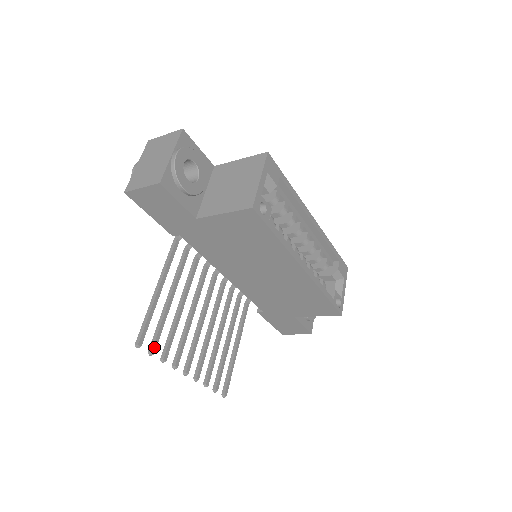
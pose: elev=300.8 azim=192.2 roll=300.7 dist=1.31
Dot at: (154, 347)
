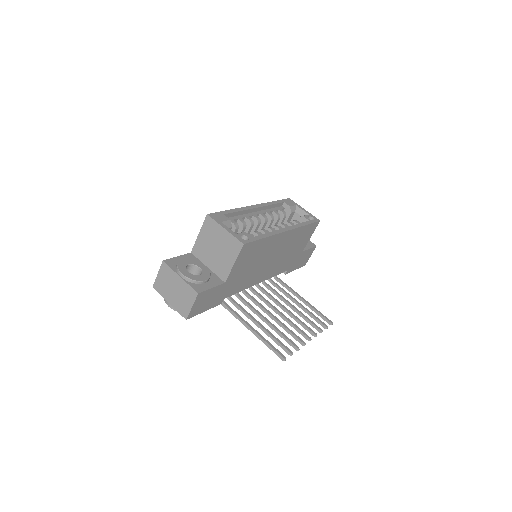
Dot at: (288, 350)
